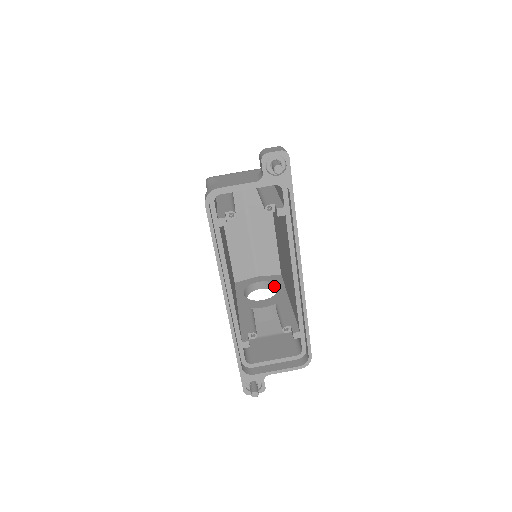
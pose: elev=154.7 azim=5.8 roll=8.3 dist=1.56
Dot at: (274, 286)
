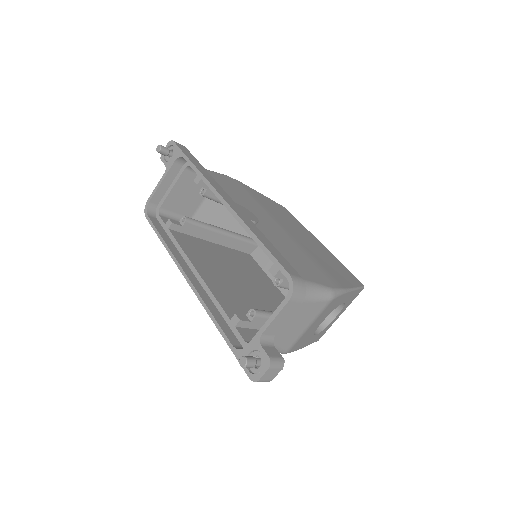
Dot at: occluded
